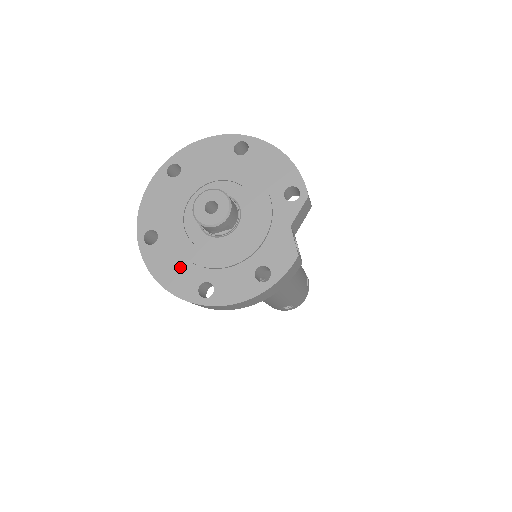
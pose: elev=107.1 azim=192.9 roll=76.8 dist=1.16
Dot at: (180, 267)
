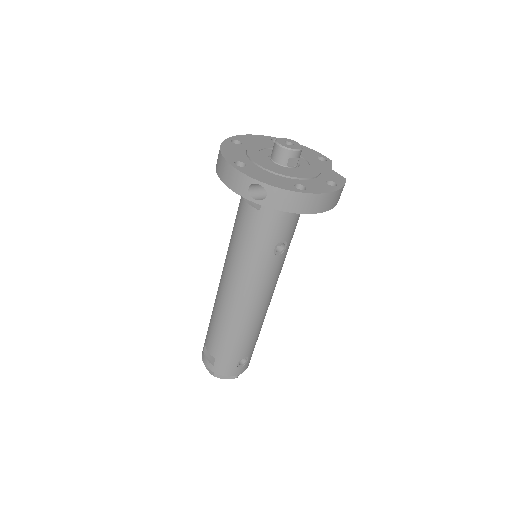
Dot at: (273, 177)
